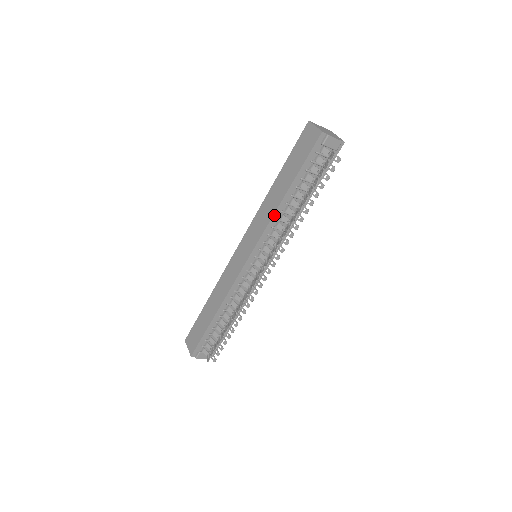
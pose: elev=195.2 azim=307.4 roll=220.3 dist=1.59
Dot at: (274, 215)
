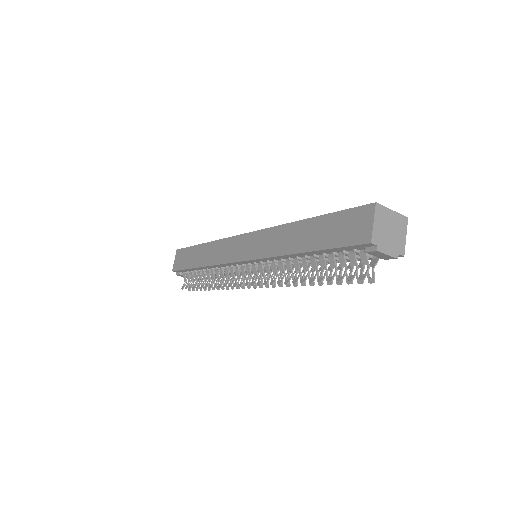
Dot at: (279, 256)
